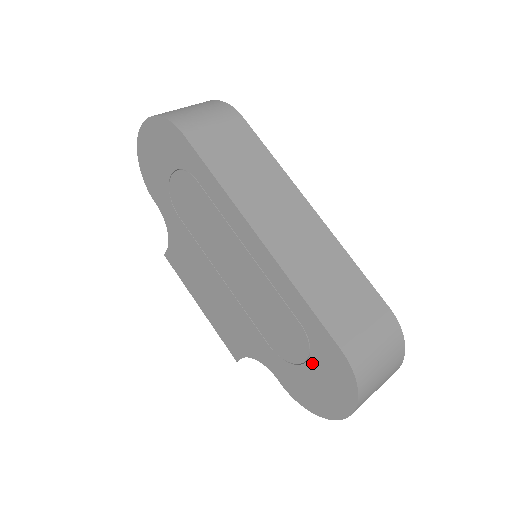
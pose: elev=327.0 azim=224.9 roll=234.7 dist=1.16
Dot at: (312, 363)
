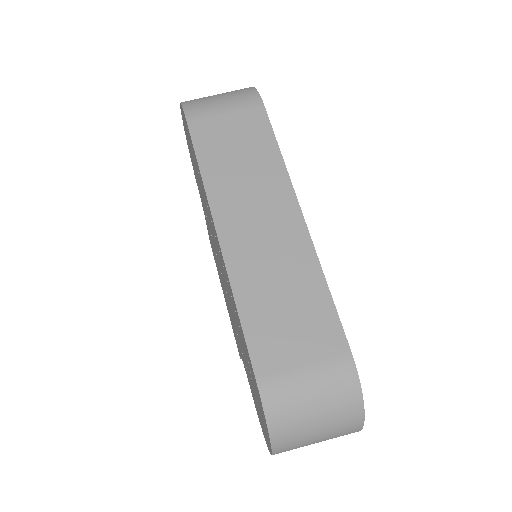
Dot at: (253, 383)
